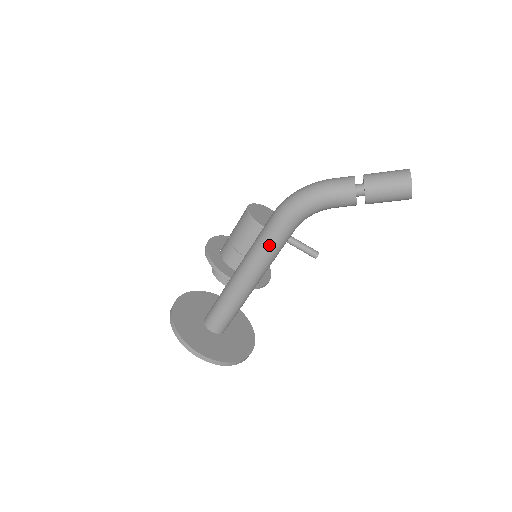
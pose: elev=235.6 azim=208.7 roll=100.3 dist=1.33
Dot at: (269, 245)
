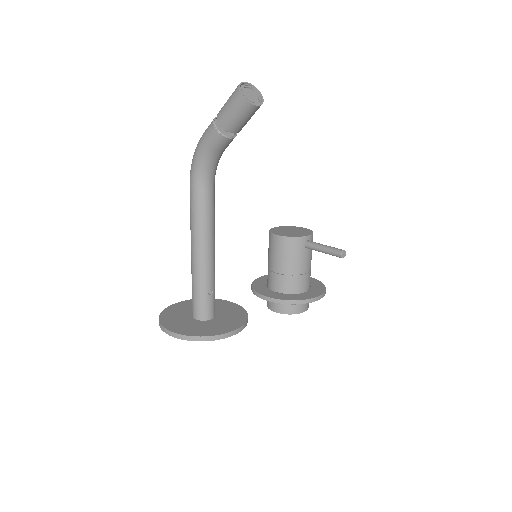
Dot at: (192, 209)
